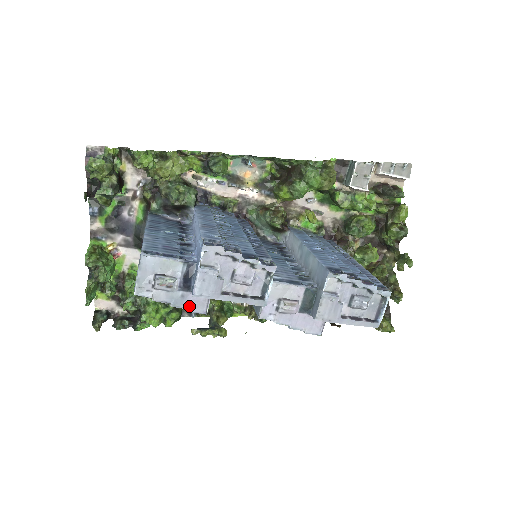
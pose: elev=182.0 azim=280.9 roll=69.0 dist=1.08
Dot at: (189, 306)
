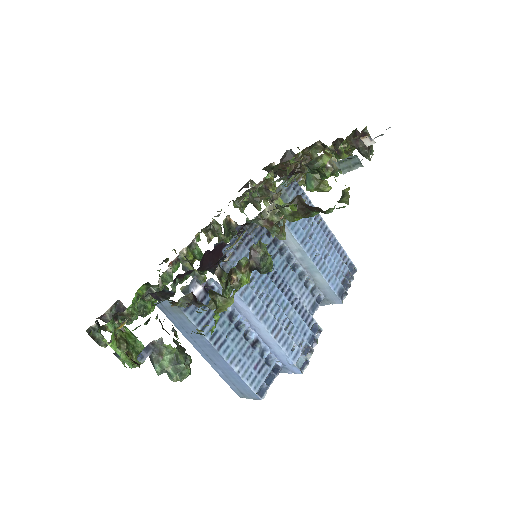
Dot at: occluded
